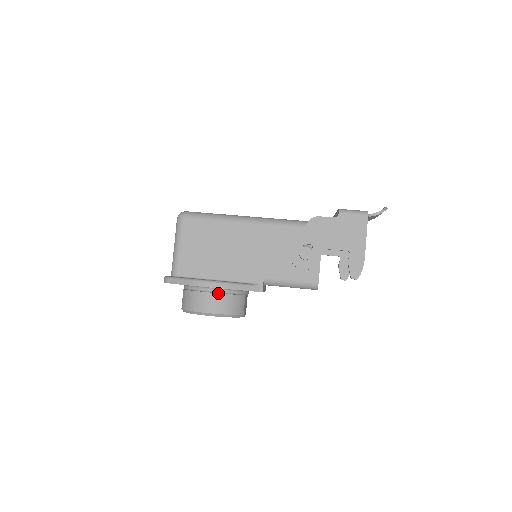
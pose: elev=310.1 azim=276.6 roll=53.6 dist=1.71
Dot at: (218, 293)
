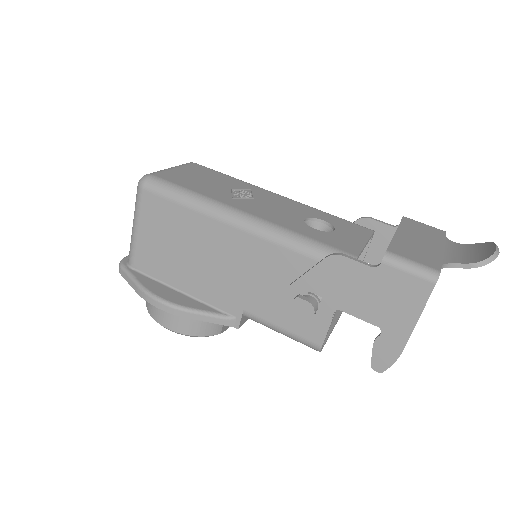
Dot at: occluded
